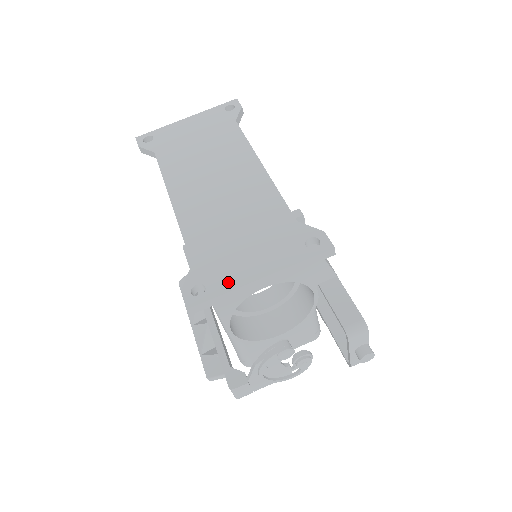
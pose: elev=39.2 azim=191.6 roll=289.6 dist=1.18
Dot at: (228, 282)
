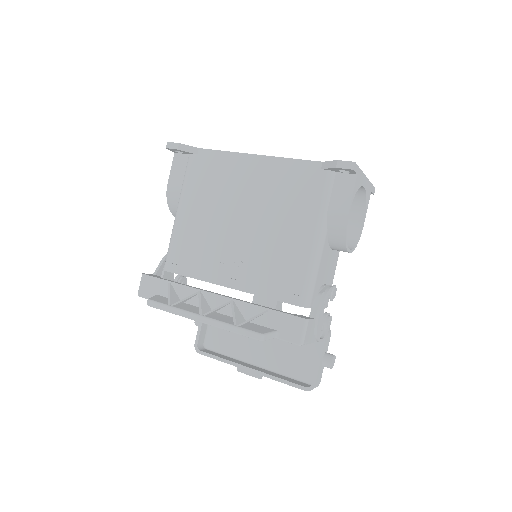
Dot at: occluded
